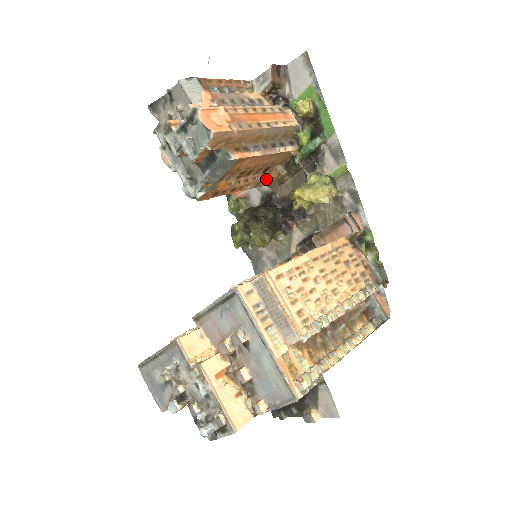
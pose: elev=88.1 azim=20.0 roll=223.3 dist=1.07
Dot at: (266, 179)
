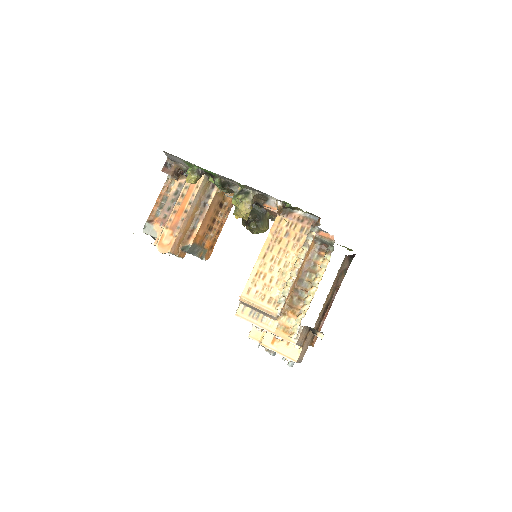
Dot at: (228, 204)
